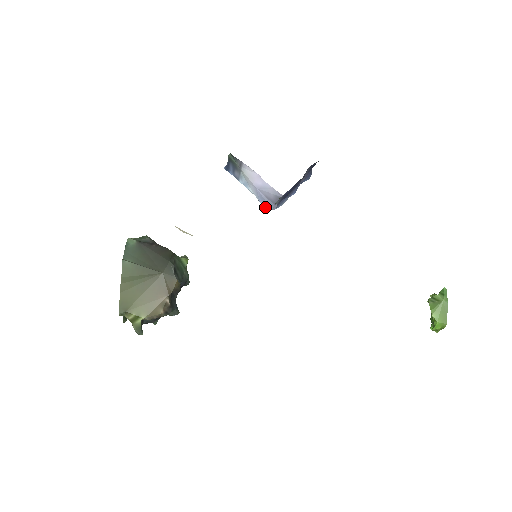
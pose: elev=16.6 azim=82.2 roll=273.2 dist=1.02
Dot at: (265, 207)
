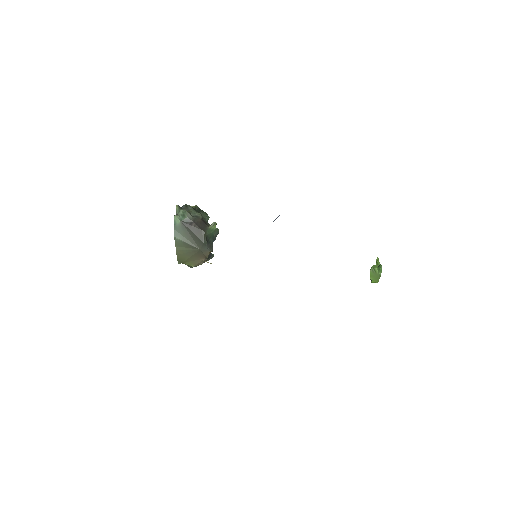
Dot at: occluded
